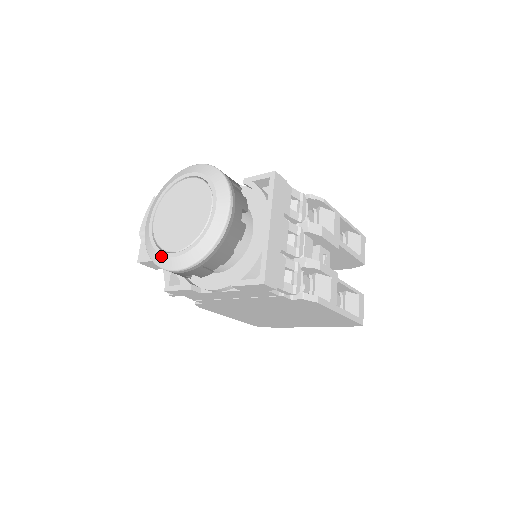
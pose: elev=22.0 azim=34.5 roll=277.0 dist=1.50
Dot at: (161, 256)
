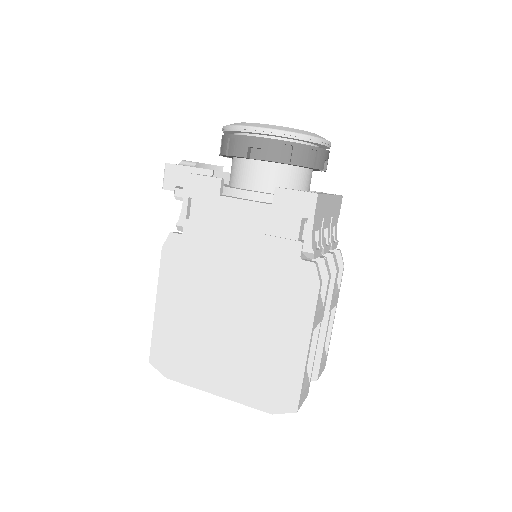
Dot at: occluded
